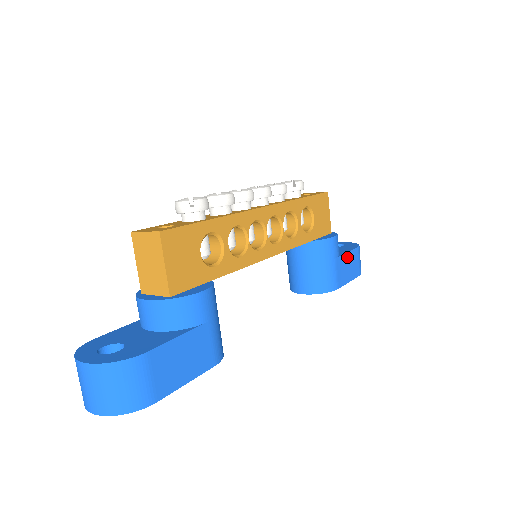
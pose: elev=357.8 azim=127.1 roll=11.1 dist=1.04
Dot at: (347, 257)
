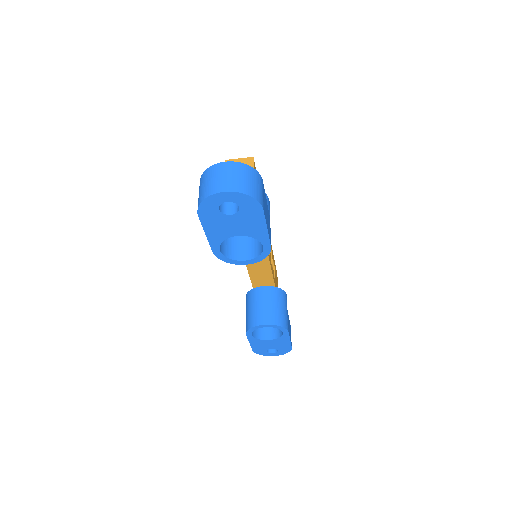
Dot at: (289, 321)
